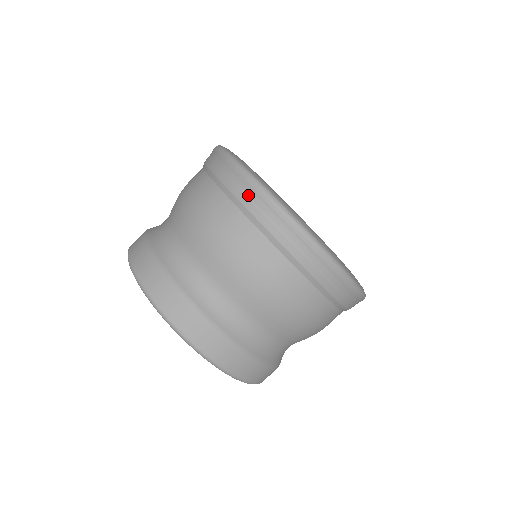
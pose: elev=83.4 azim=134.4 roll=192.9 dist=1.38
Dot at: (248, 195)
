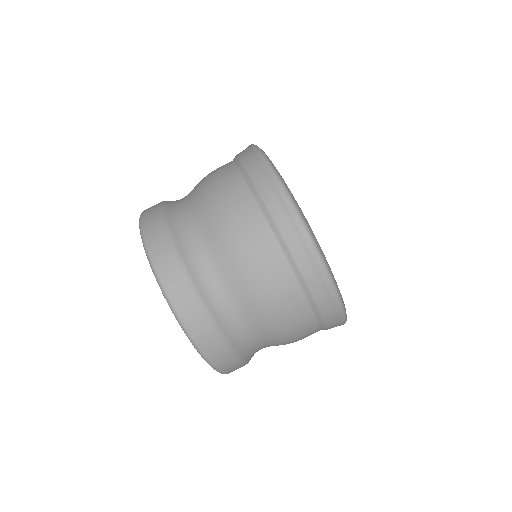
Dot at: (283, 217)
